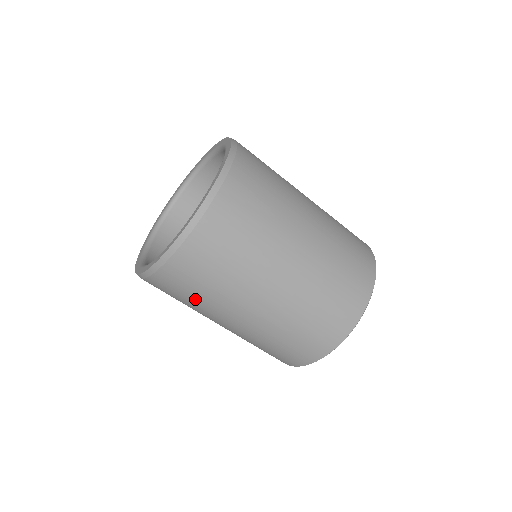
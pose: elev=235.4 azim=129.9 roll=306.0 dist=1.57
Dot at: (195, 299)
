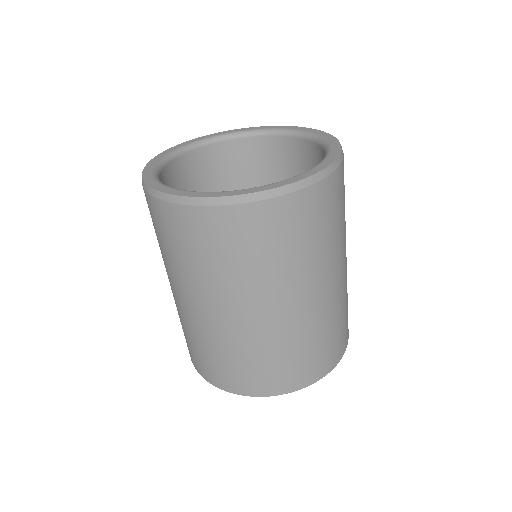
Dot at: (166, 248)
